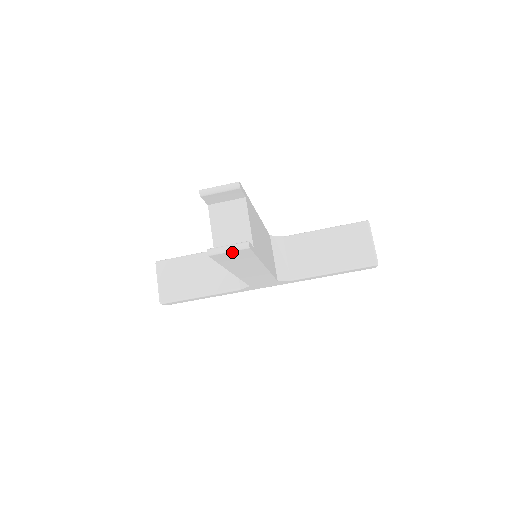
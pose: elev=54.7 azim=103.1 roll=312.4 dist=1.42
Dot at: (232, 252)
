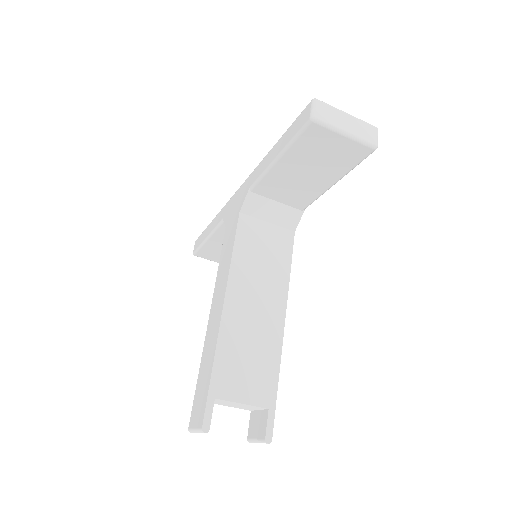
Dot at: occluded
